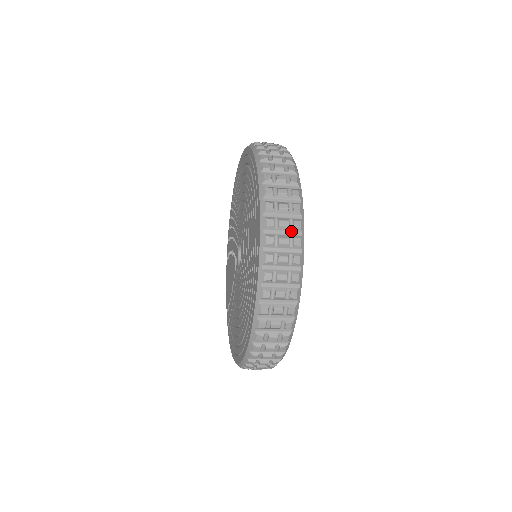
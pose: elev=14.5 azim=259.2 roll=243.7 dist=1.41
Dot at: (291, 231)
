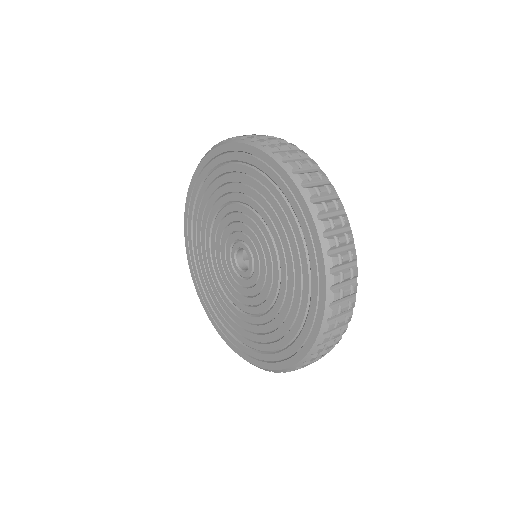
Dot at: occluded
